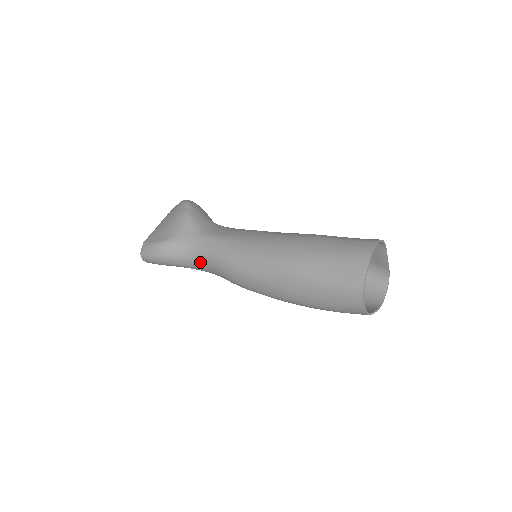
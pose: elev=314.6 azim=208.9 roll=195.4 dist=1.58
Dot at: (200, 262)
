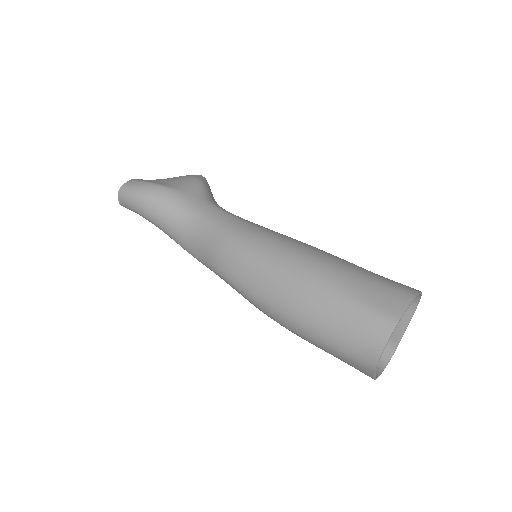
Dot at: (189, 226)
